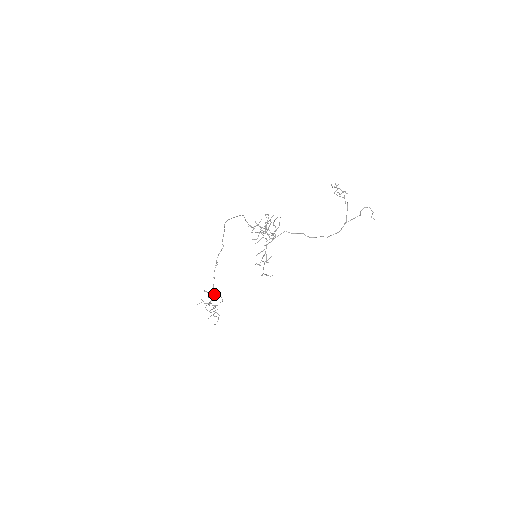
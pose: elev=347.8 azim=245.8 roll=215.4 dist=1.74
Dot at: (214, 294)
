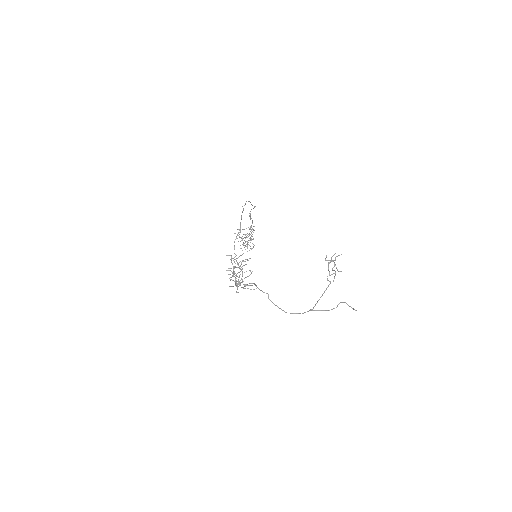
Dot at: (244, 237)
